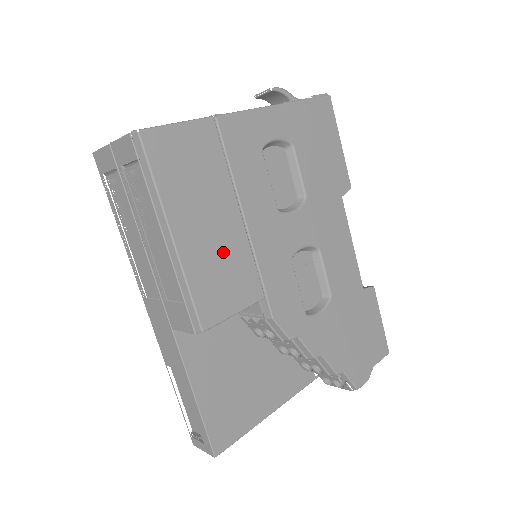
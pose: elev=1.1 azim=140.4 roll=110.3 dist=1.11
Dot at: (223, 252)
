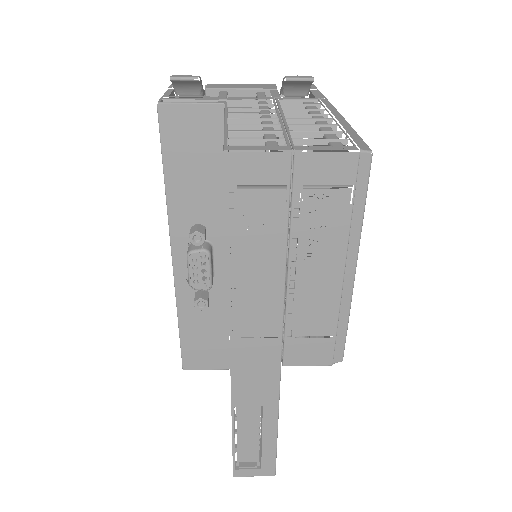
Dot at: occluded
